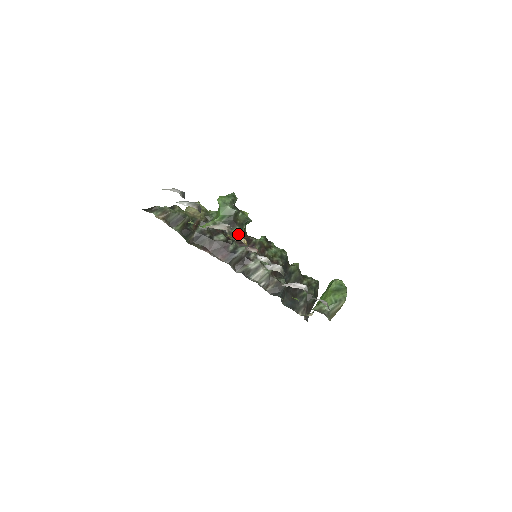
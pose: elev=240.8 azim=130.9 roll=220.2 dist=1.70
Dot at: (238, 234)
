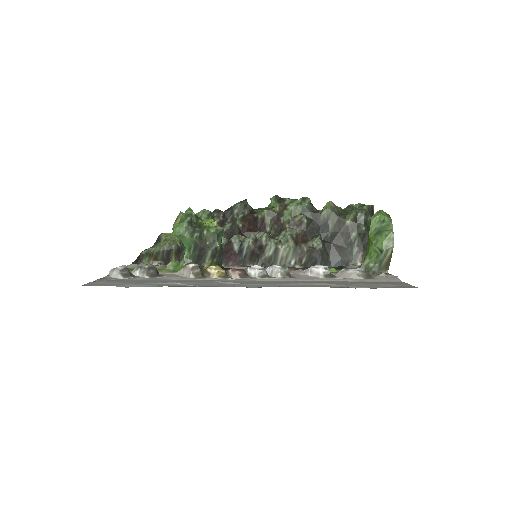
Dot at: (217, 255)
